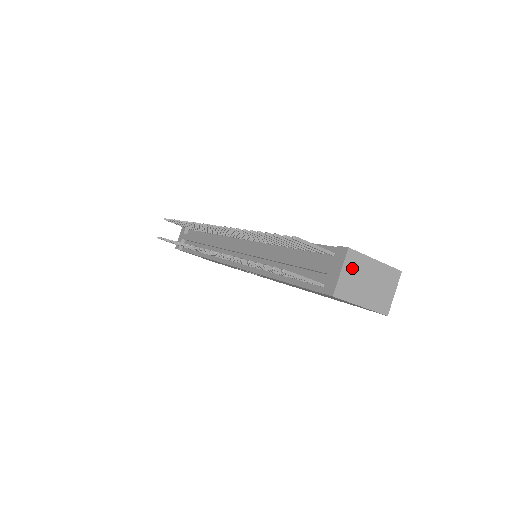
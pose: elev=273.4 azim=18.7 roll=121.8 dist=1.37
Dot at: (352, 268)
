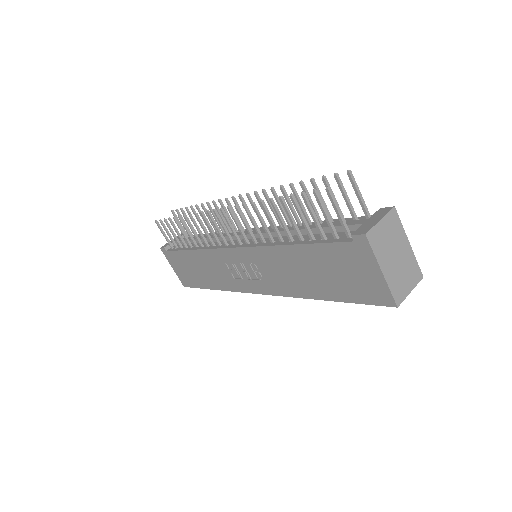
Dot at: (390, 227)
